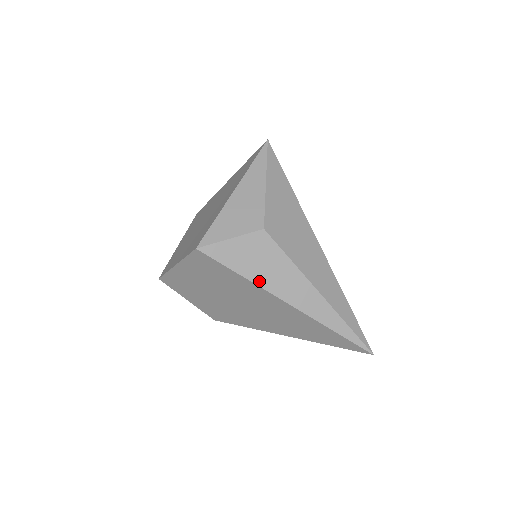
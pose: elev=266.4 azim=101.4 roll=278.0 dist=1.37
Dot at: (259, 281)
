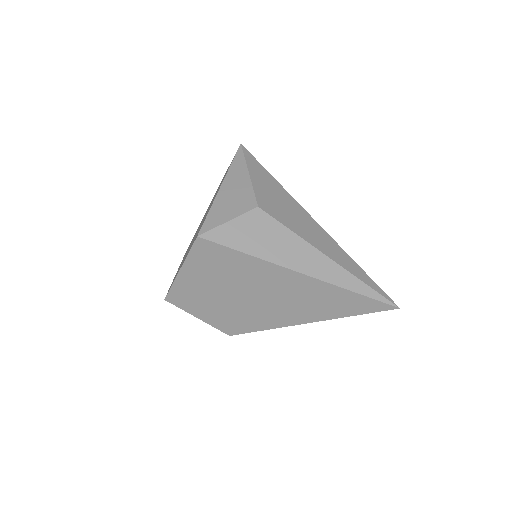
Dot at: (266, 256)
